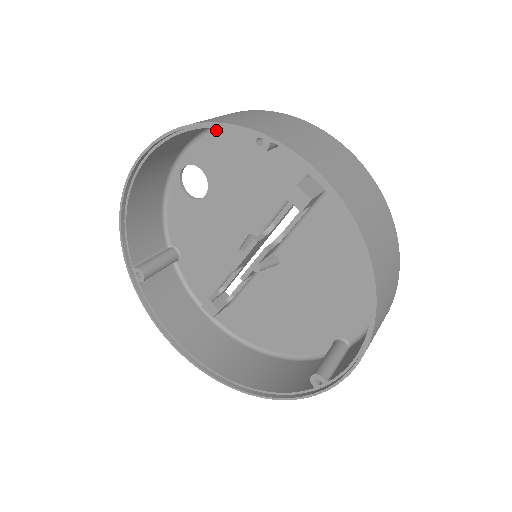
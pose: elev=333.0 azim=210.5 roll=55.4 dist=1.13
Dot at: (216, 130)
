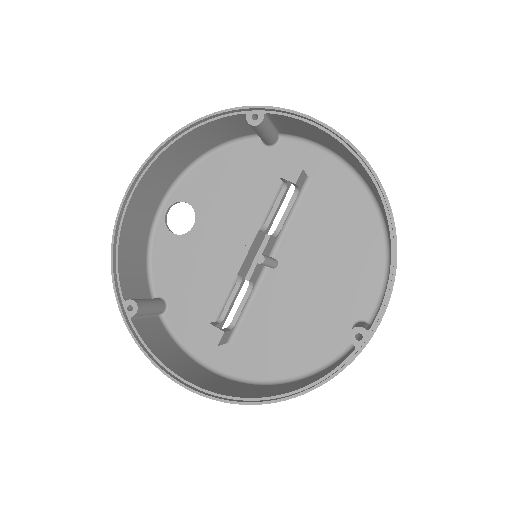
Dot at: (200, 163)
